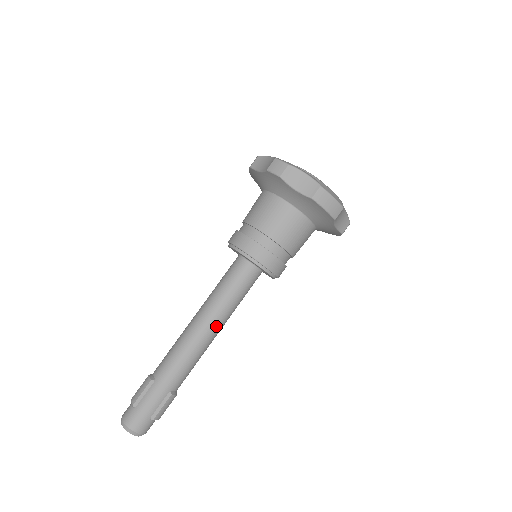
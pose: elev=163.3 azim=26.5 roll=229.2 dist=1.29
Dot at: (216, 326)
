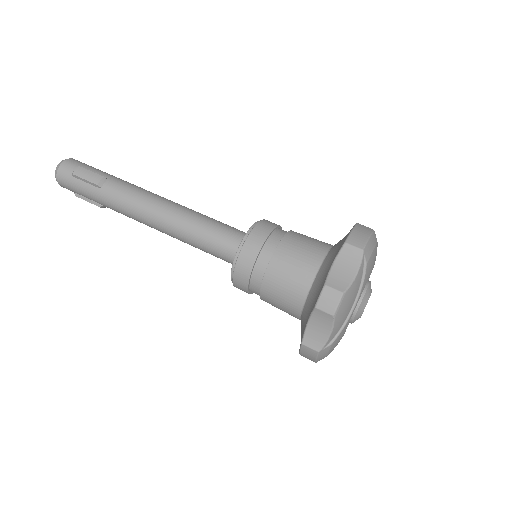
Dot at: (170, 235)
